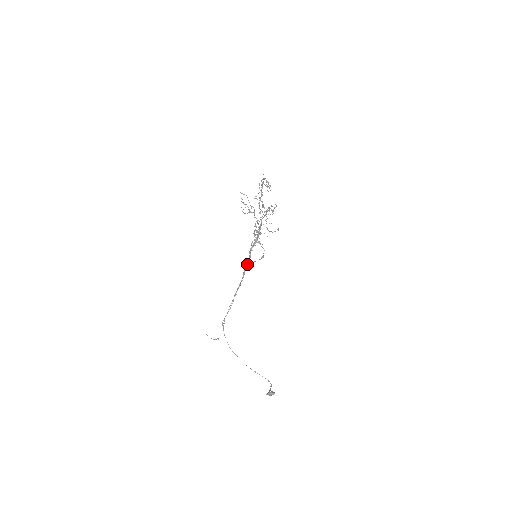
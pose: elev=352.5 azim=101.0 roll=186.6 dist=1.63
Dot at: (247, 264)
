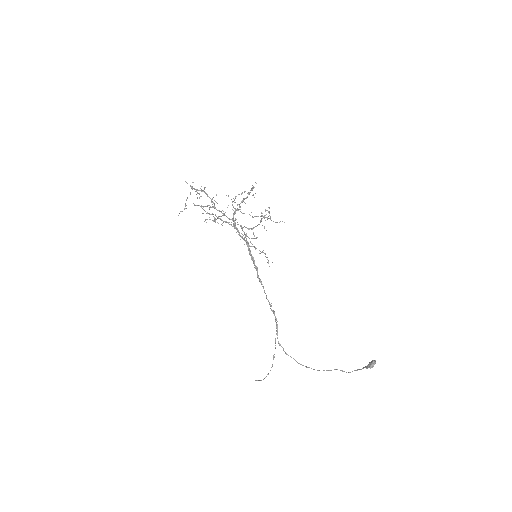
Dot at: (256, 269)
